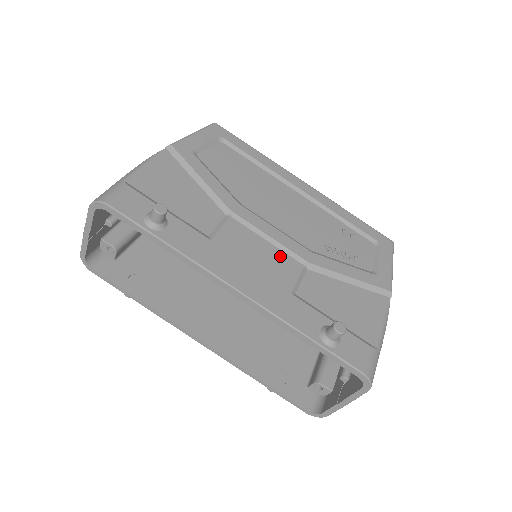
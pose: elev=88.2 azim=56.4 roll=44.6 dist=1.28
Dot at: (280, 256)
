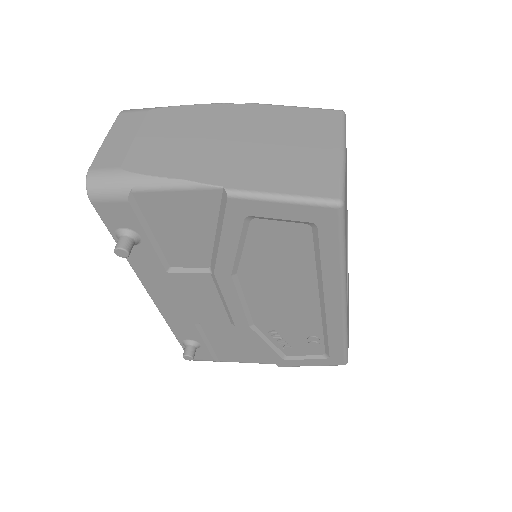
Dot at: (218, 310)
